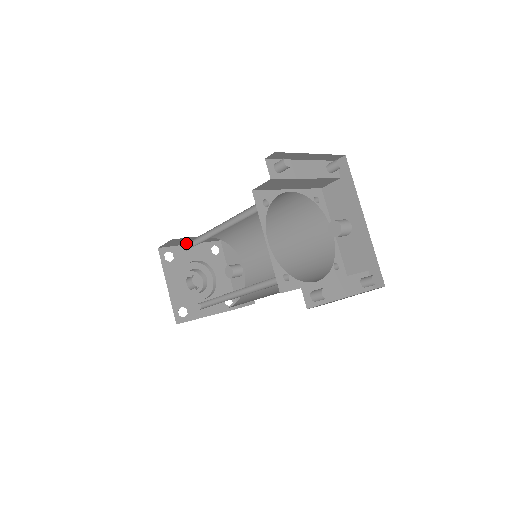
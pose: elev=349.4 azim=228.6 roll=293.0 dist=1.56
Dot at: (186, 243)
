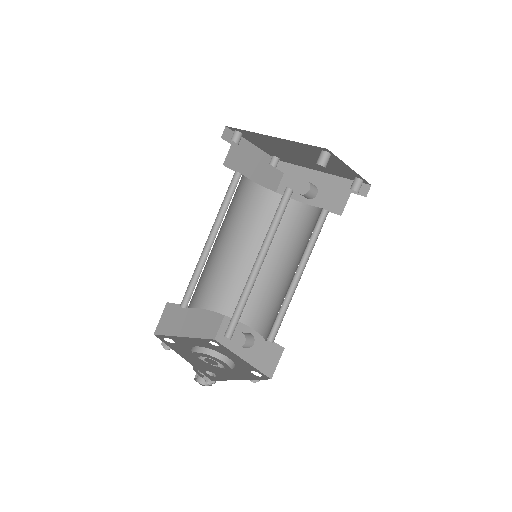
Dot at: (183, 299)
